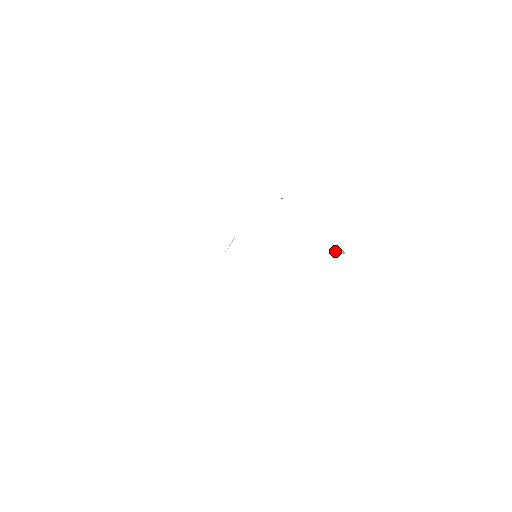
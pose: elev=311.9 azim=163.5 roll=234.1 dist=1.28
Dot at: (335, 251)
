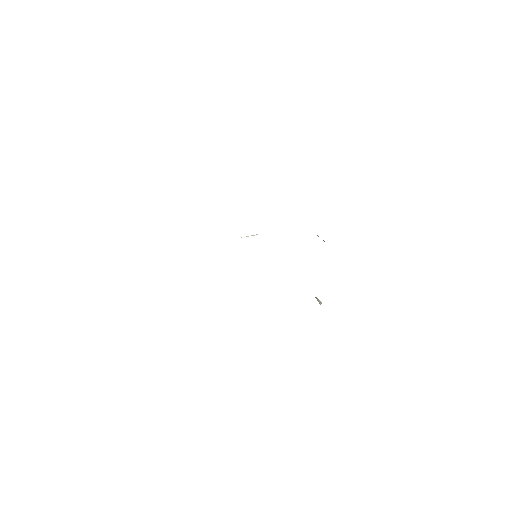
Dot at: (316, 297)
